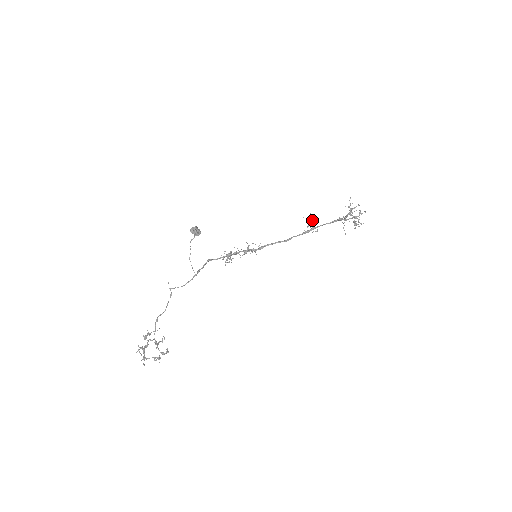
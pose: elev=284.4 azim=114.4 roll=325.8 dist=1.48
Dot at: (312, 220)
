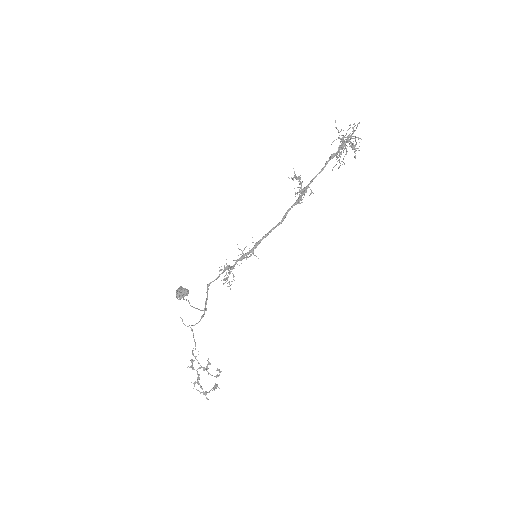
Dot at: (299, 180)
